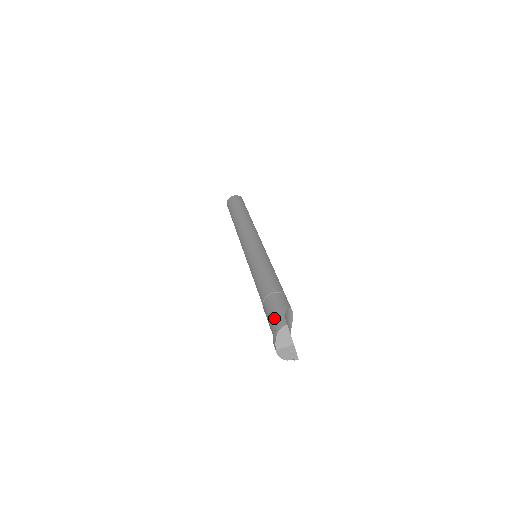
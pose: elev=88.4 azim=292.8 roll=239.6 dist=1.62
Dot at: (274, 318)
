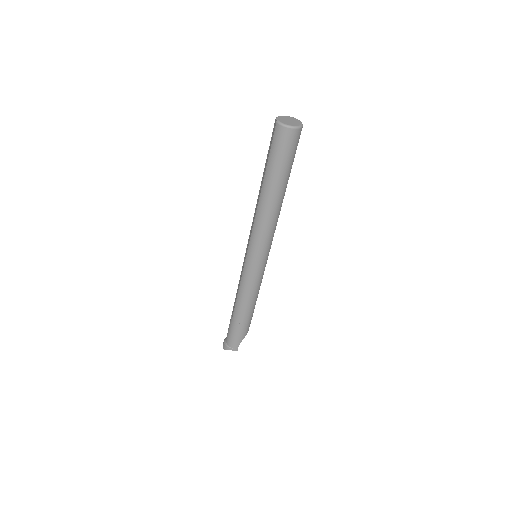
Dot at: (233, 341)
